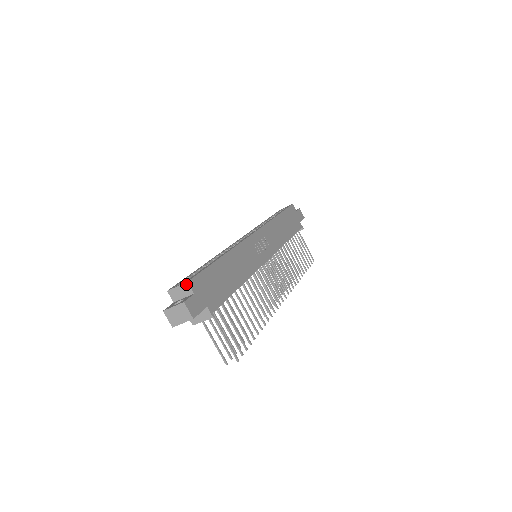
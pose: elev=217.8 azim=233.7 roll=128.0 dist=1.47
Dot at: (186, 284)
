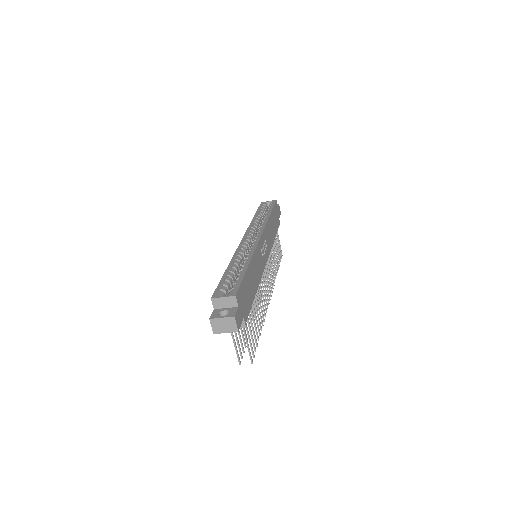
Dot at: (233, 297)
